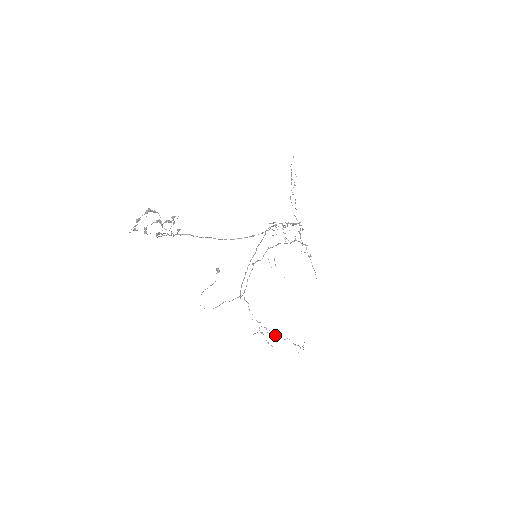
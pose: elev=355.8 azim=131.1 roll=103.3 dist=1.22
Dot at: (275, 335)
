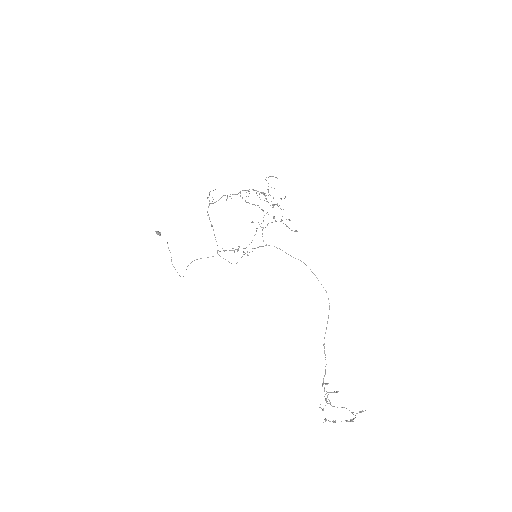
Dot at: occluded
